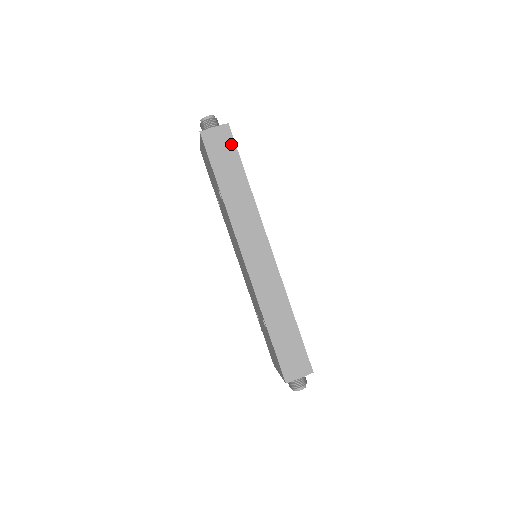
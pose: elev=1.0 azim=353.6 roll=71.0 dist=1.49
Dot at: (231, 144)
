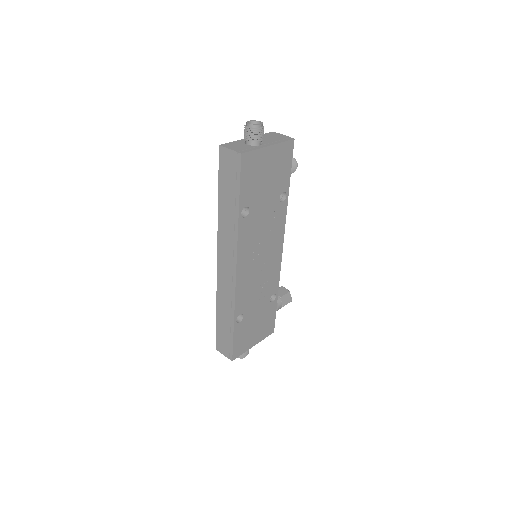
Dot at: (237, 173)
